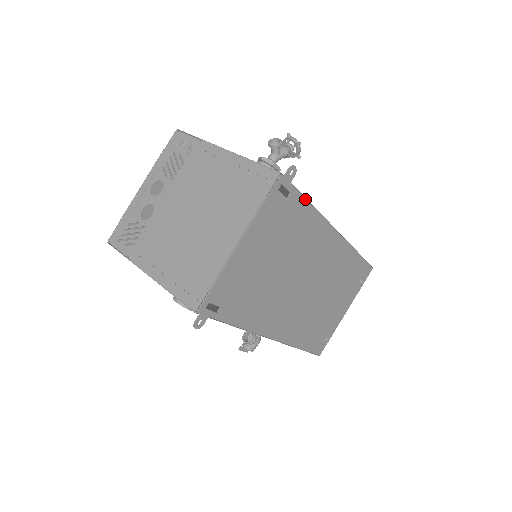
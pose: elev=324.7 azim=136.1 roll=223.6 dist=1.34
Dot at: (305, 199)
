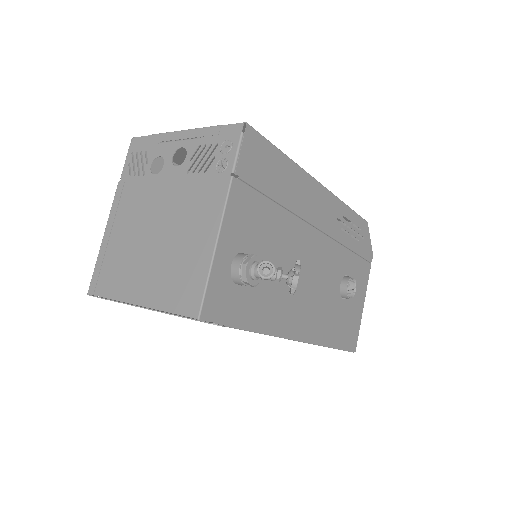
Dot at: (241, 329)
